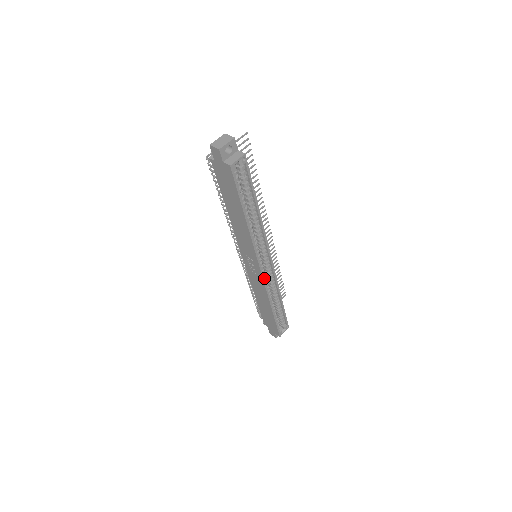
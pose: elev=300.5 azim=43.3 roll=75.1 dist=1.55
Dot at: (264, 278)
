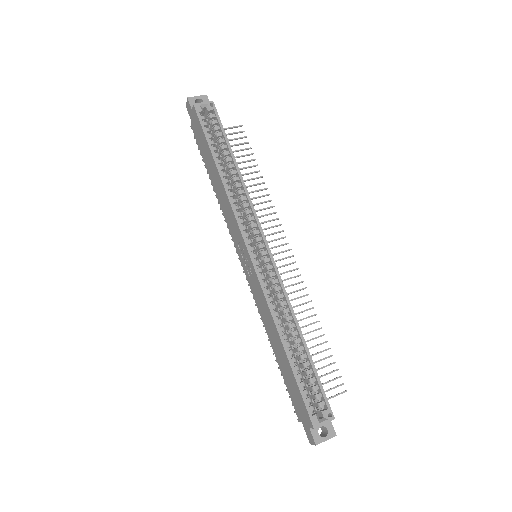
Dot at: (258, 271)
